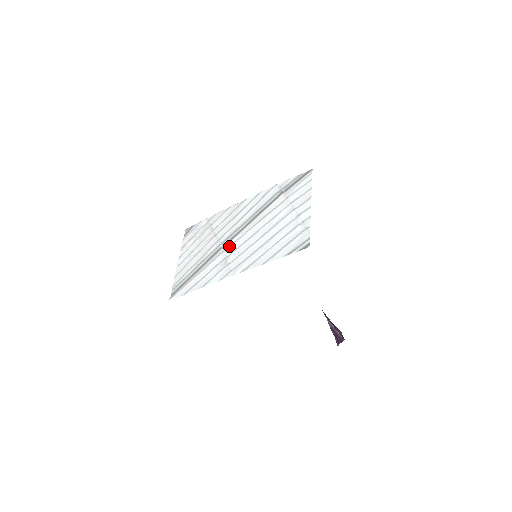
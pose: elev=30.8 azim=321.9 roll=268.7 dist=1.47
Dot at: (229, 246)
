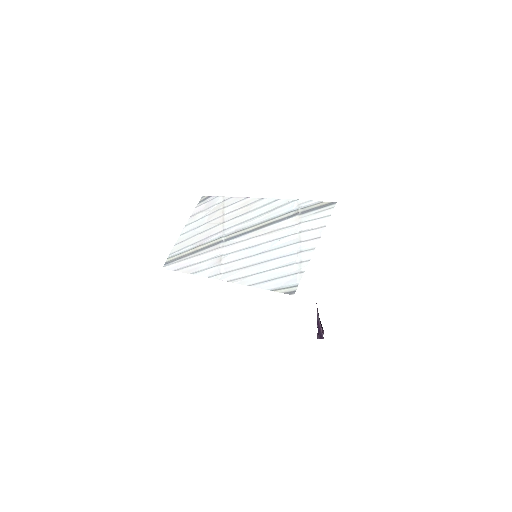
Dot at: (229, 244)
